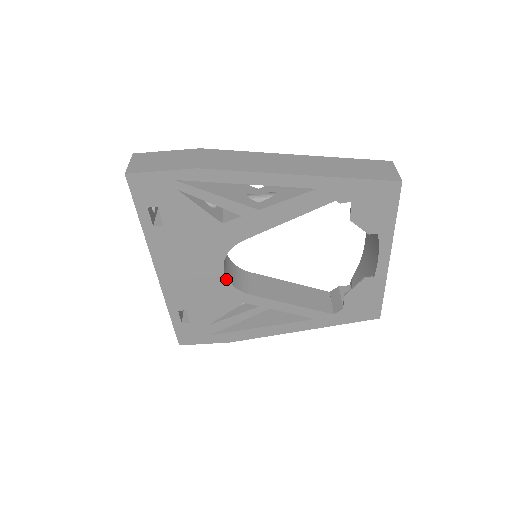
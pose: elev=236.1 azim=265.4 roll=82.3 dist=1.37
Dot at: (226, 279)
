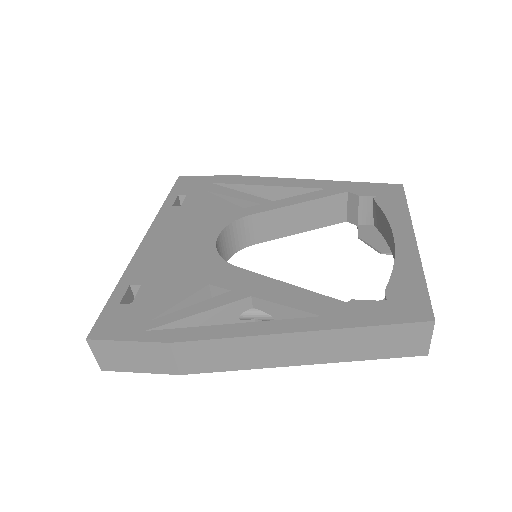
Dot at: (226, 261)
